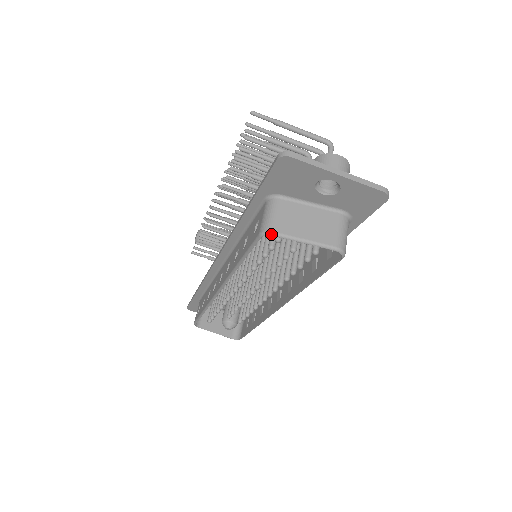
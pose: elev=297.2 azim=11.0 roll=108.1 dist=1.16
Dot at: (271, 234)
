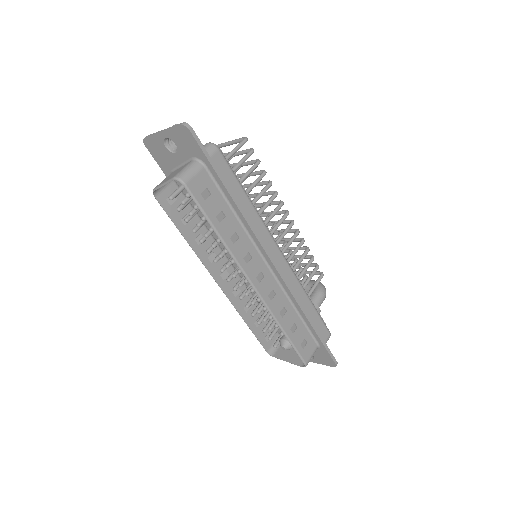
Dot at: (153, 191)
